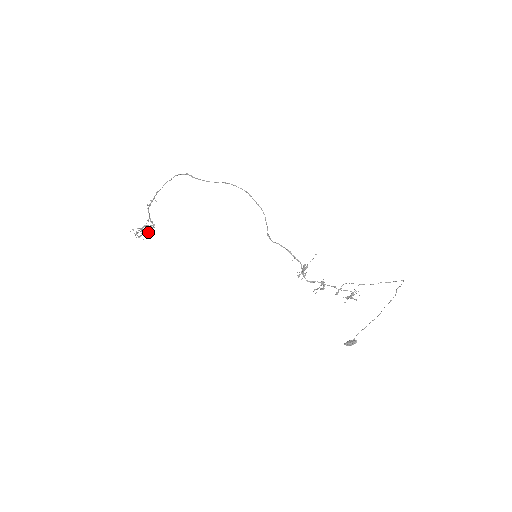
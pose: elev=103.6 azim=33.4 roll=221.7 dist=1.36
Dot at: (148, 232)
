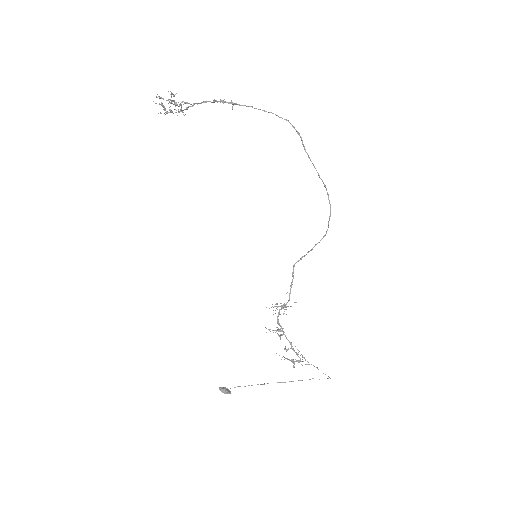
Dot at: (172, 112)
